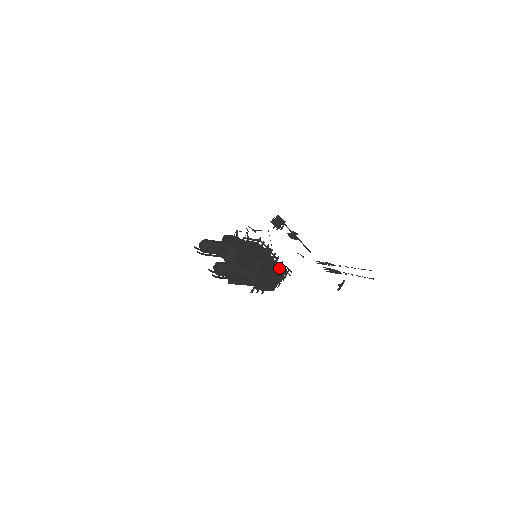
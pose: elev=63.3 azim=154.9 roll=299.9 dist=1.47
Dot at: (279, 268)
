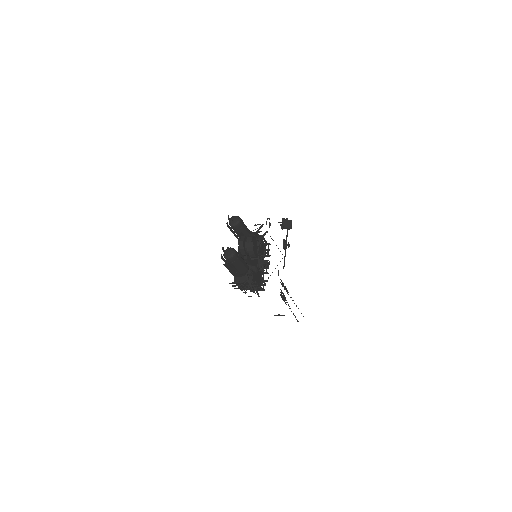
Dot at: (261, 281)
